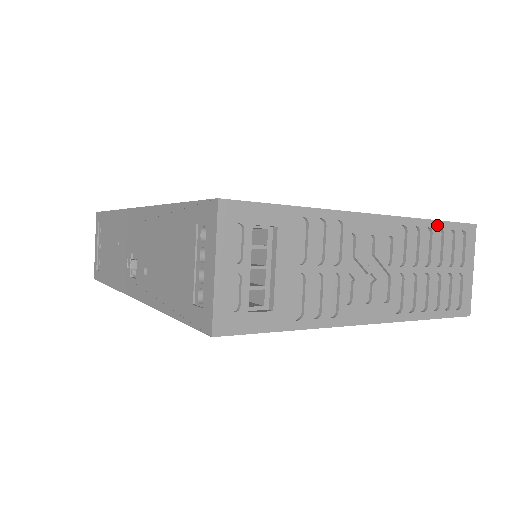
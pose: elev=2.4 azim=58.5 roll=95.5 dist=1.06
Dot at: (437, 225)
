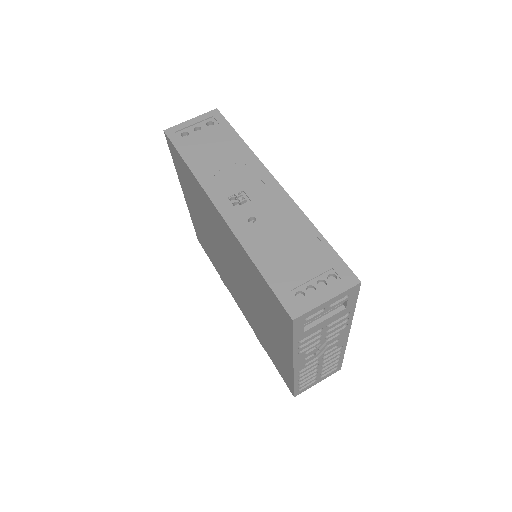
Dot at: (342, 357)
